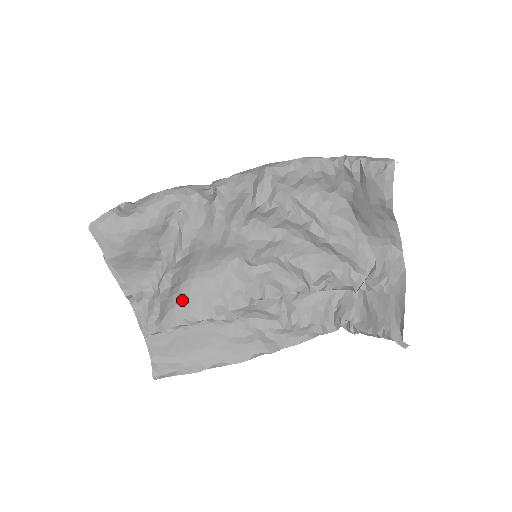
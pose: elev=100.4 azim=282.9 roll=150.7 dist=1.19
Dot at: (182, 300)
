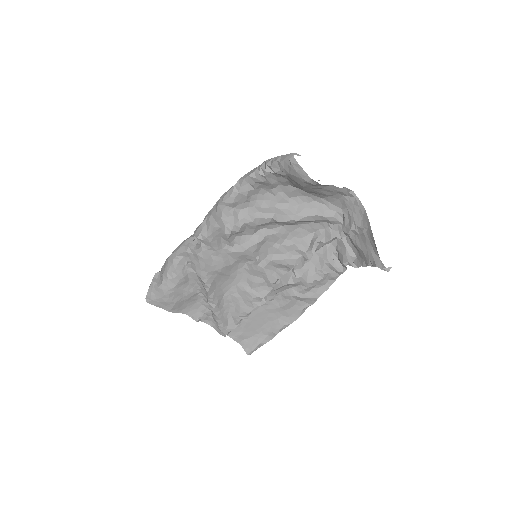
Dot at: (231, 306)
